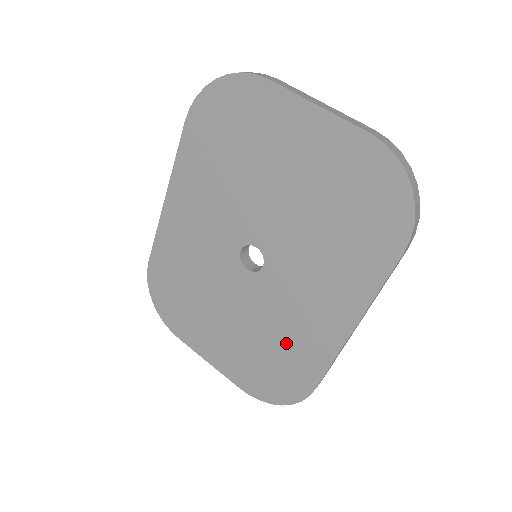
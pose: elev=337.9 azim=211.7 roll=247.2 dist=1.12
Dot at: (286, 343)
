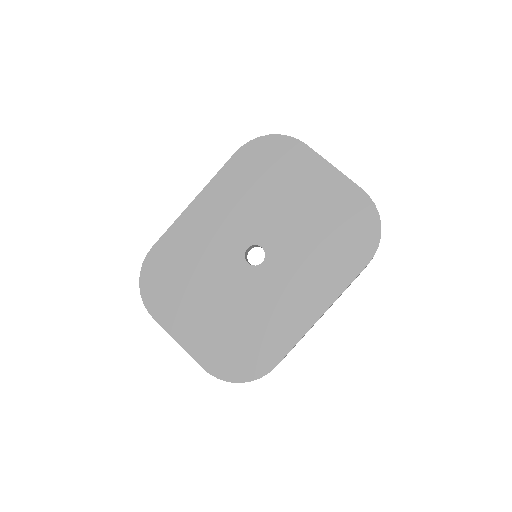
Dot at: (262, 325)
